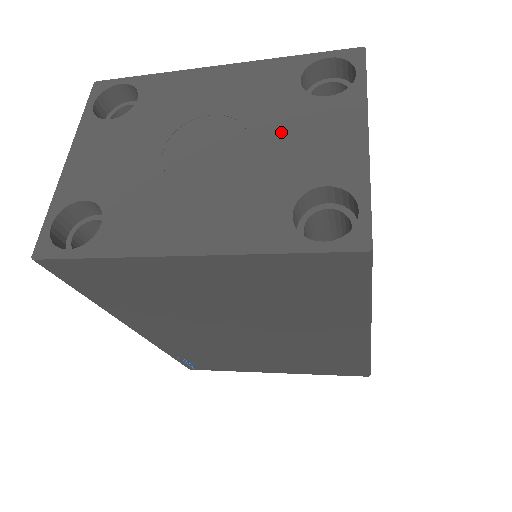
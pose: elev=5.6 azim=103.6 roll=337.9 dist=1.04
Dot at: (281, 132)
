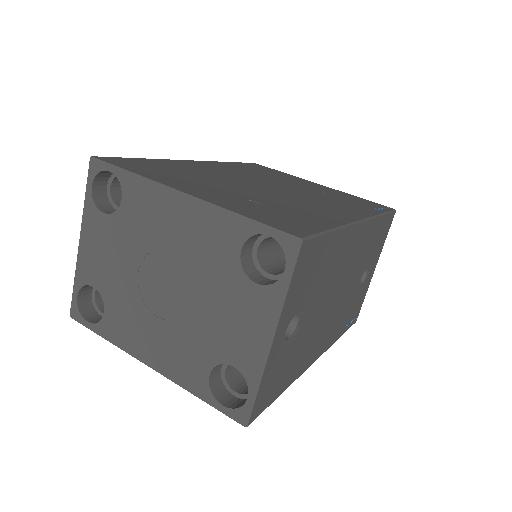
Dot at: (216, 301)
